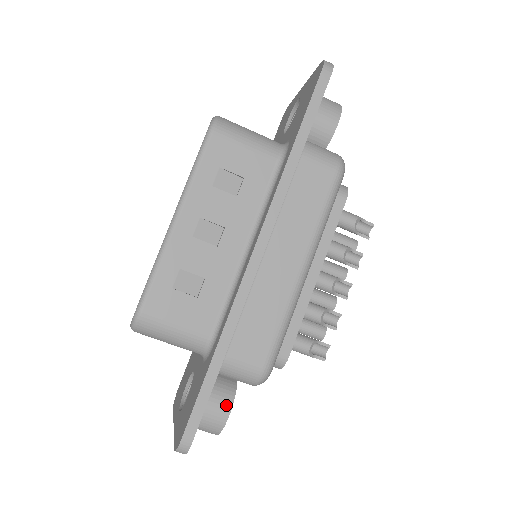
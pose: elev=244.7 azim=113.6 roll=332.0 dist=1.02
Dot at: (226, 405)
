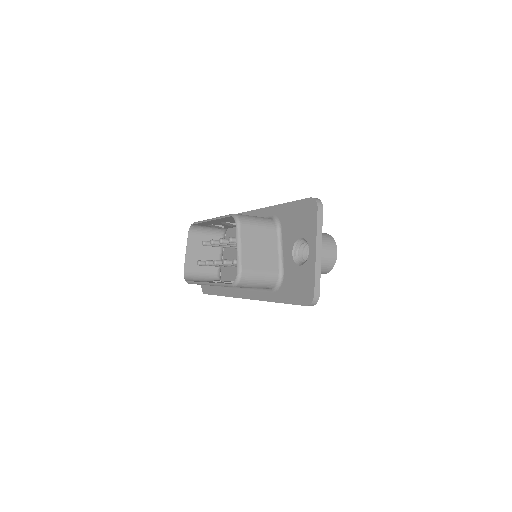
Dot at: occluded
